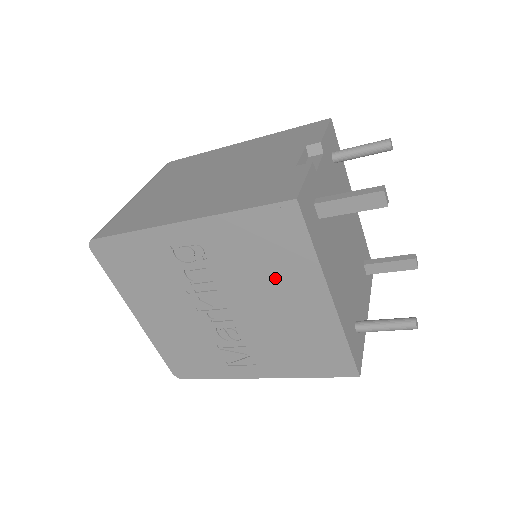
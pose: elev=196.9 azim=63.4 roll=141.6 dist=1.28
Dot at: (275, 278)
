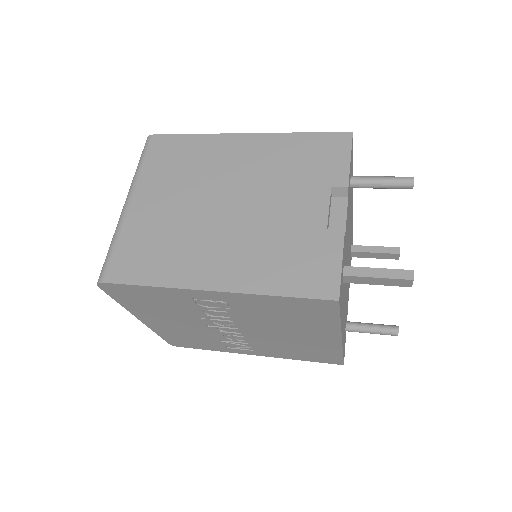
Dot at: (294, 325)
